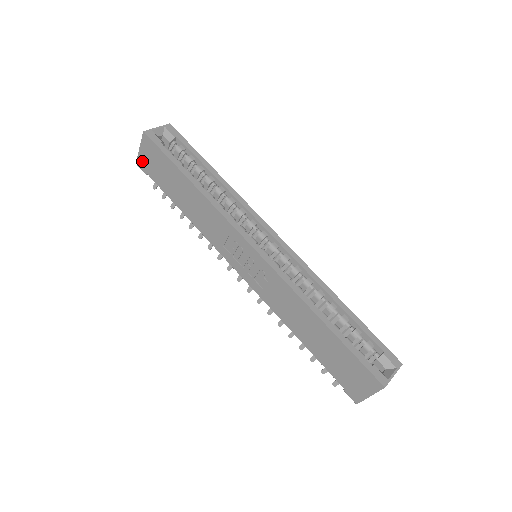
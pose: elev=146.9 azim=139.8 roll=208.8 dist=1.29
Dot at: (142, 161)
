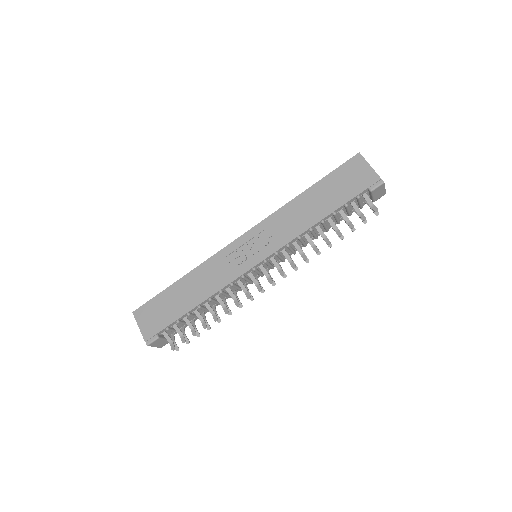
Dot at: (147, 332)
